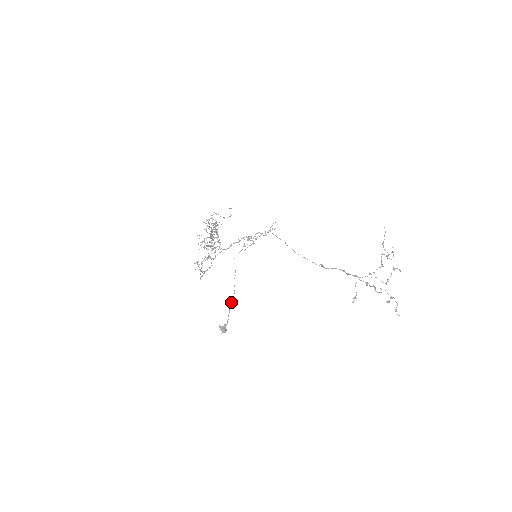
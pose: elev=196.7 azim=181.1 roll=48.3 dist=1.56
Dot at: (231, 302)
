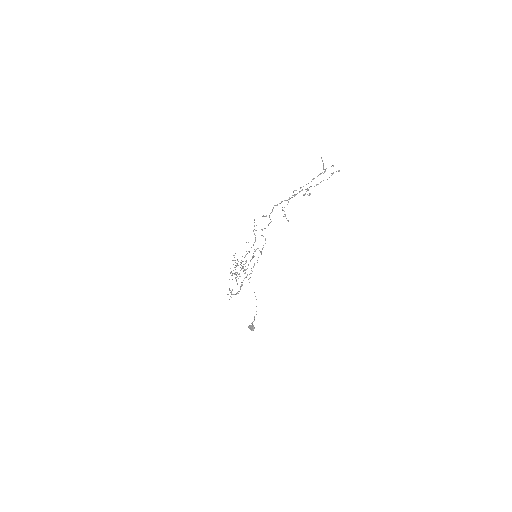
Dot at: occluded
